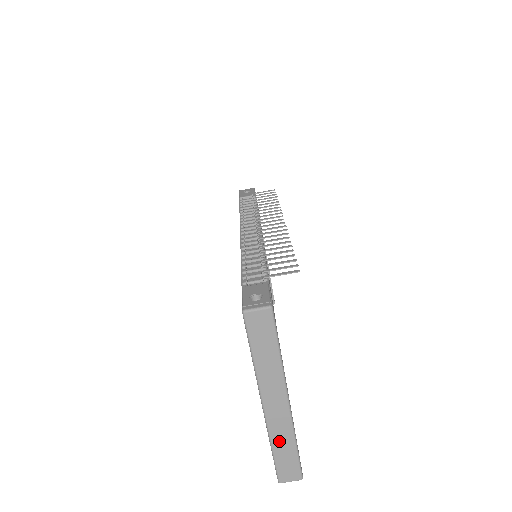
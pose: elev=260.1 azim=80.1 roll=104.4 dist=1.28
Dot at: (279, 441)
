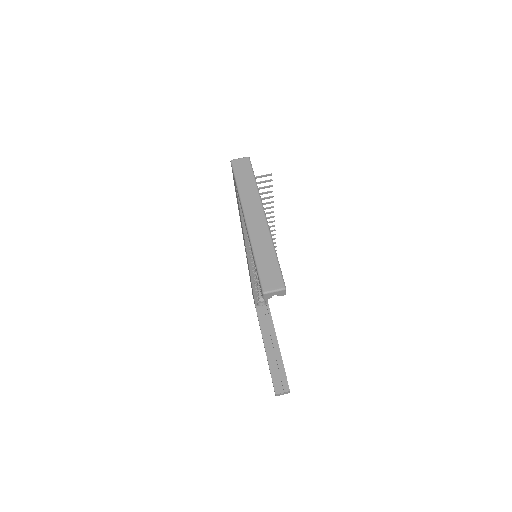
Dot at: (260, 248)
